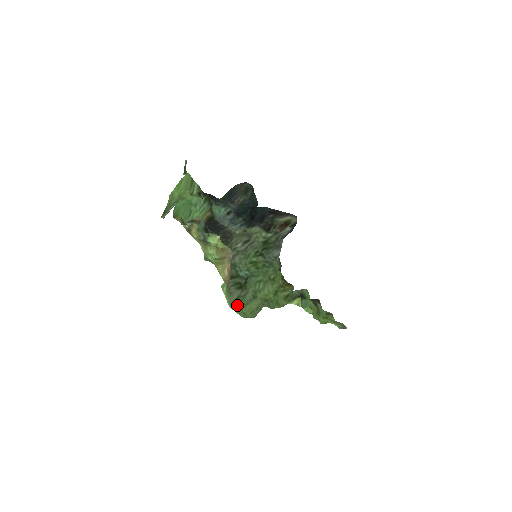
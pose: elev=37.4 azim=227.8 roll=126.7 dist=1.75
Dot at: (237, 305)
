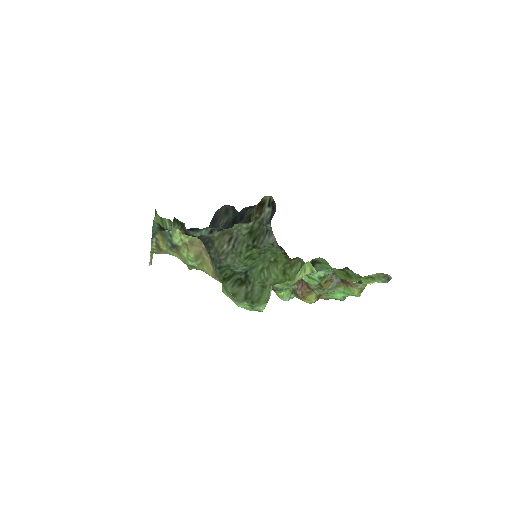
Dot at: occluded
